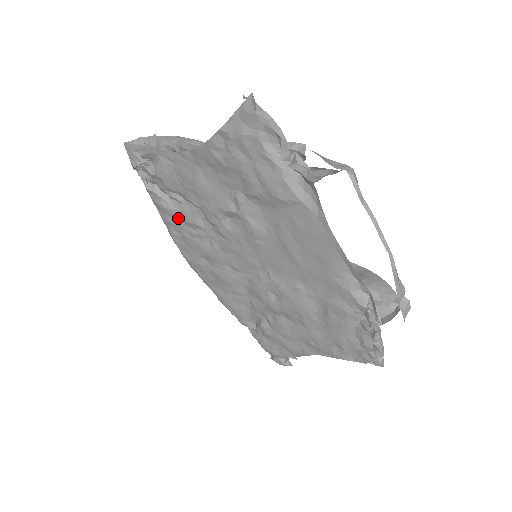
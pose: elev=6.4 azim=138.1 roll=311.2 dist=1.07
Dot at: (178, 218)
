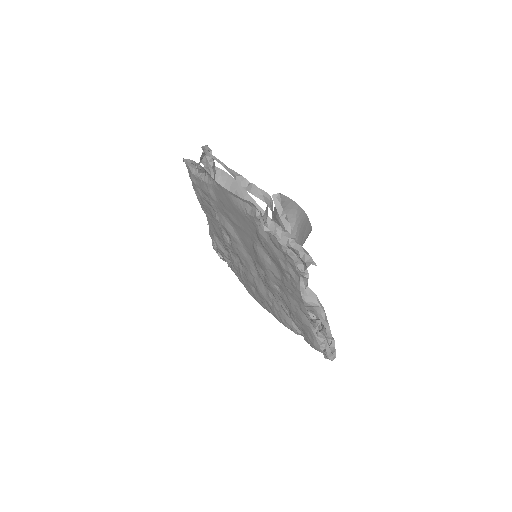
Dot at: (235, 269)
